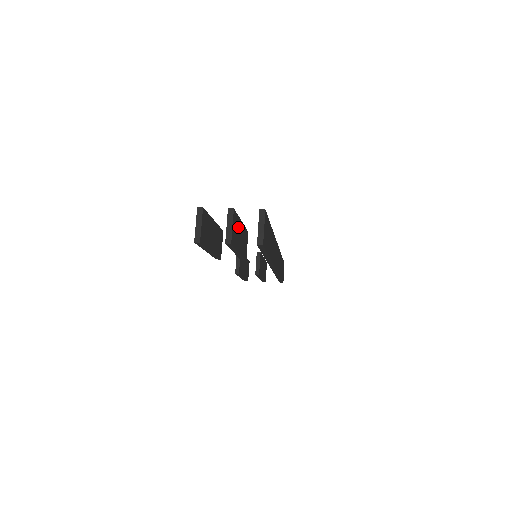
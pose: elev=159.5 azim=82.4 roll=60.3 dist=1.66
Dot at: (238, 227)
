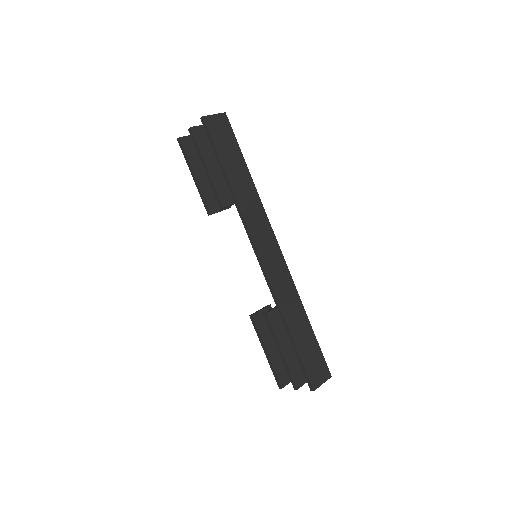
Dot at: occluded
